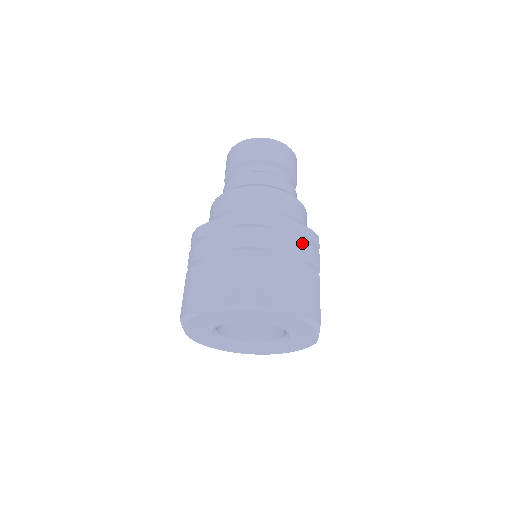
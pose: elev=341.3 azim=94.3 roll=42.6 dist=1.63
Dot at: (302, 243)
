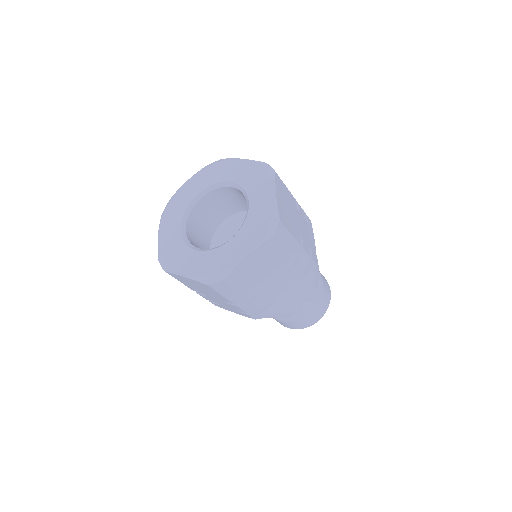
Dot at: occluded
